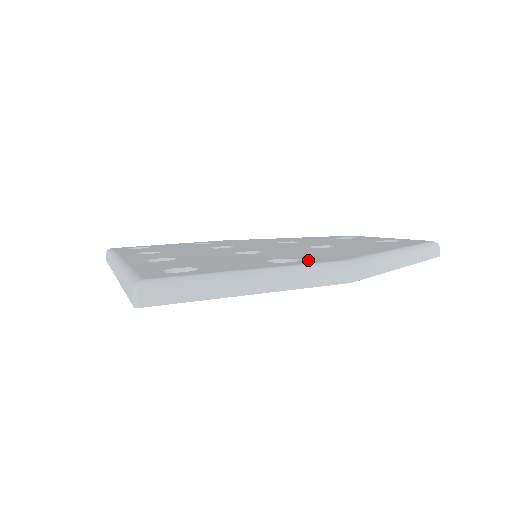
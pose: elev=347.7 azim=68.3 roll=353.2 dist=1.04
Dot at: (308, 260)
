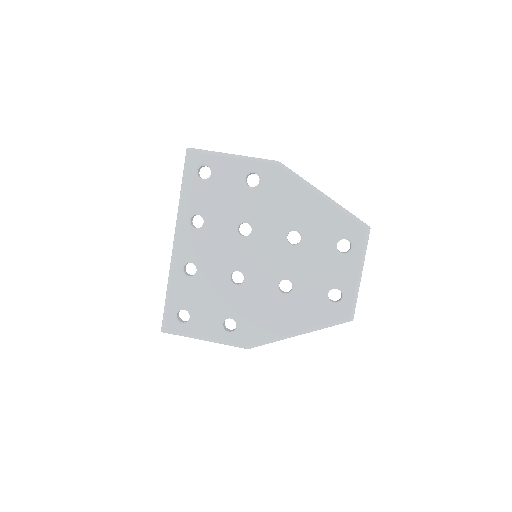
Dot at: (237, 334)
